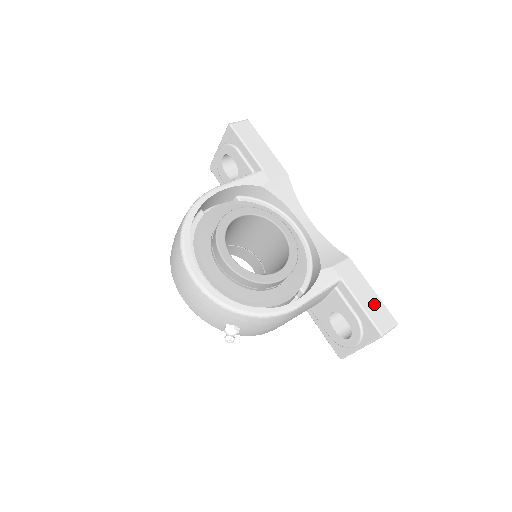
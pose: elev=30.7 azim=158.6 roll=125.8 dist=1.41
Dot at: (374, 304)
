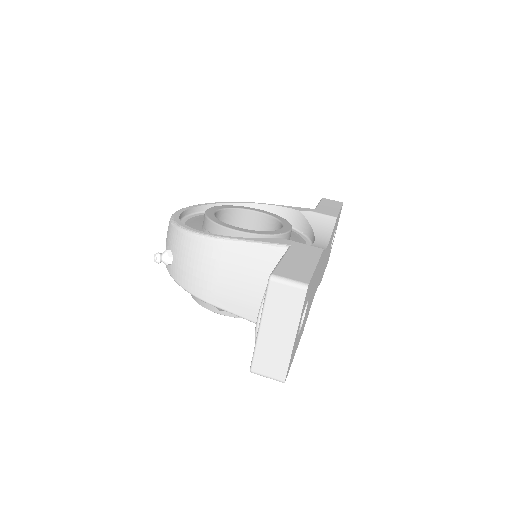
Dot at: (300, 266)
